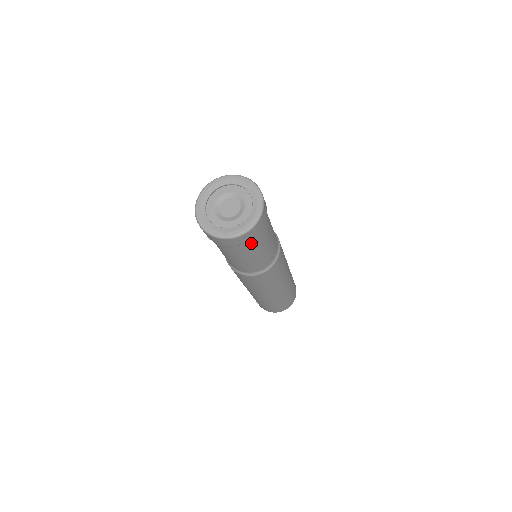
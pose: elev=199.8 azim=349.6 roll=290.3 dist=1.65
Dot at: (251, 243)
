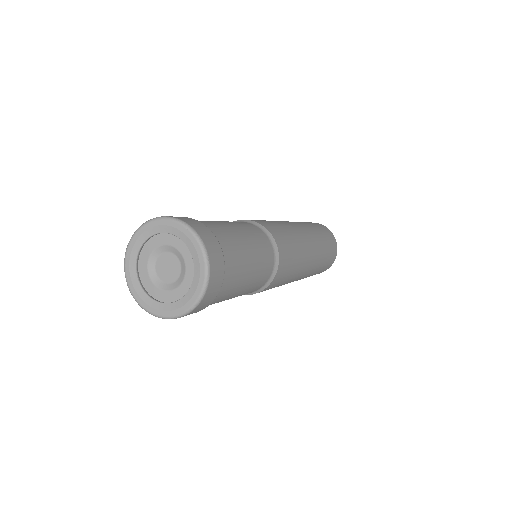
Dot at: (217, 298)
